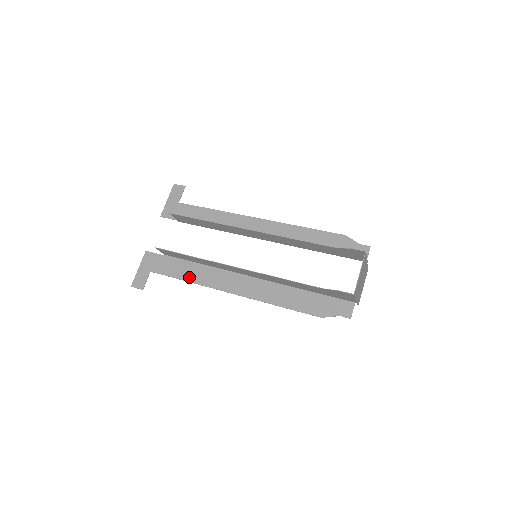
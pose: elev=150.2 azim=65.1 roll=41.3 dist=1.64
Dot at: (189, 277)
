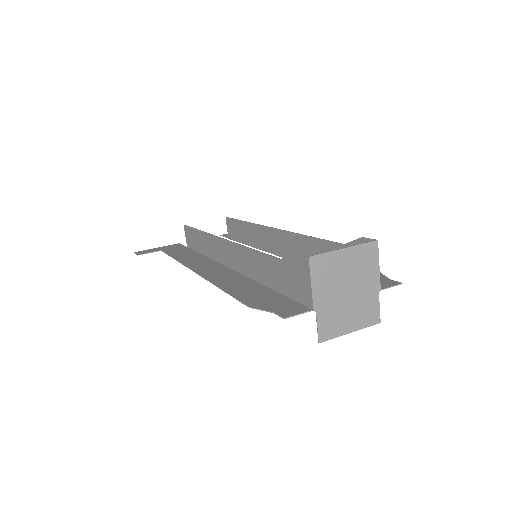
Dot at: (181, 257)
